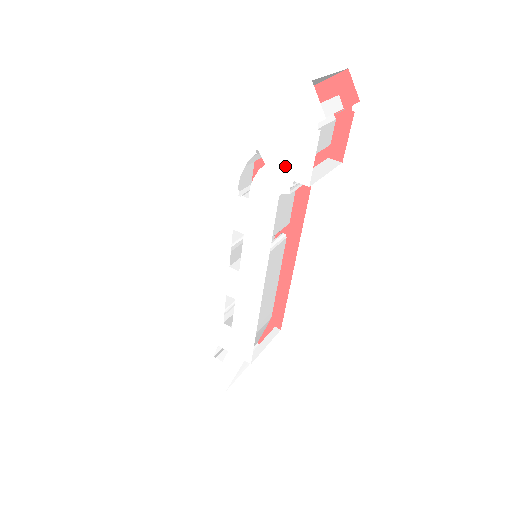
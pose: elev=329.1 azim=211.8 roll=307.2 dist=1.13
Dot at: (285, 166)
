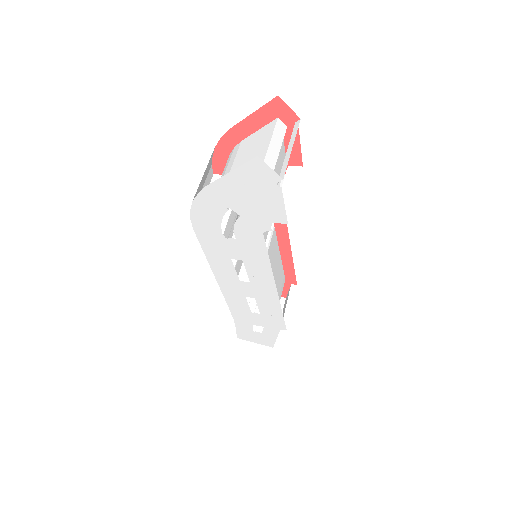
Dot at: (259, 214)
